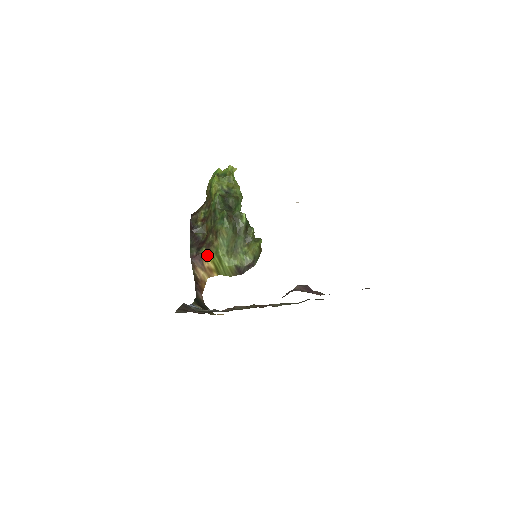
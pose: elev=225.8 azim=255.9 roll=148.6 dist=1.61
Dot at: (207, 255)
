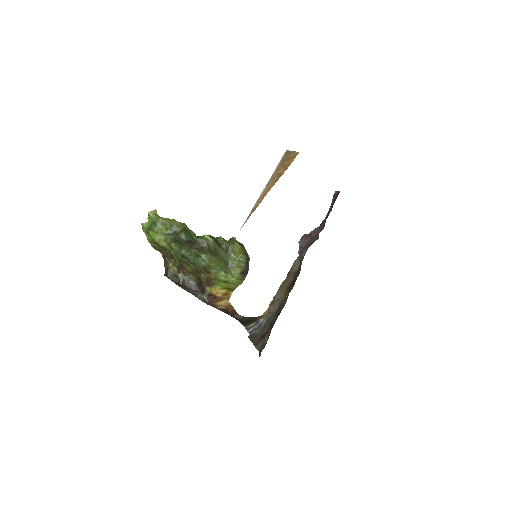
Dot at: (214, 289)
